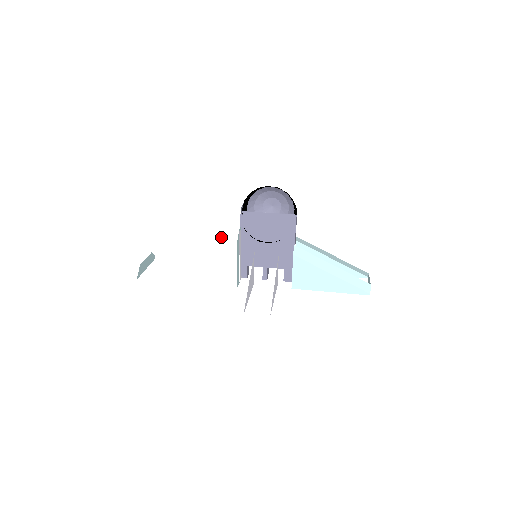
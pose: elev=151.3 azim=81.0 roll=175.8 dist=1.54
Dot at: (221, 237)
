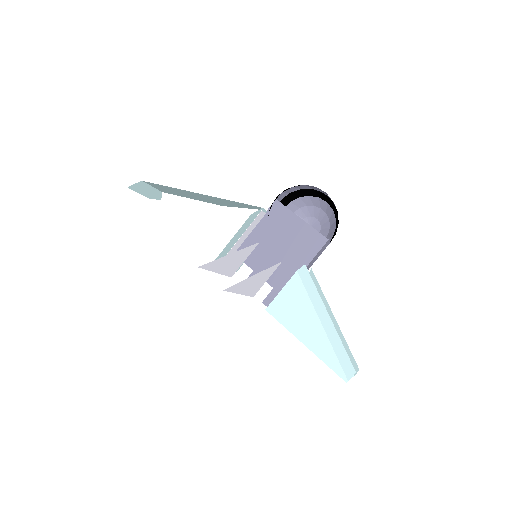
Dot at: occluded
